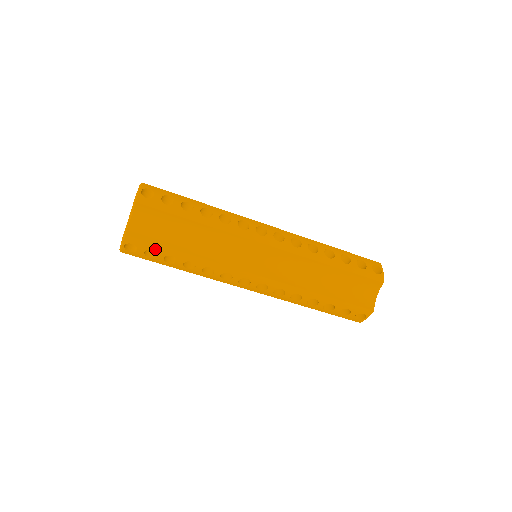
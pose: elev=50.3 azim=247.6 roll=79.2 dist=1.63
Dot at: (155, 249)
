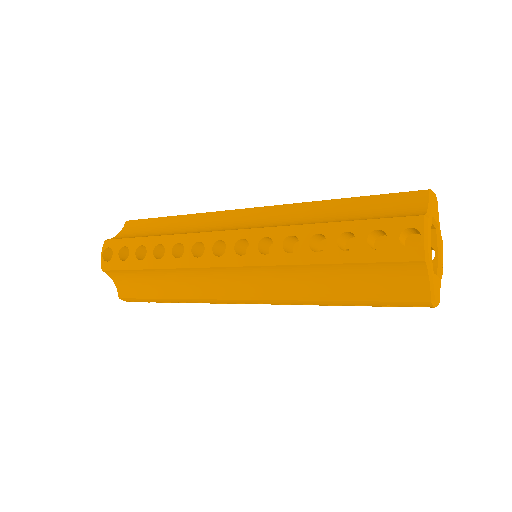
Dot at: (147, 301)
